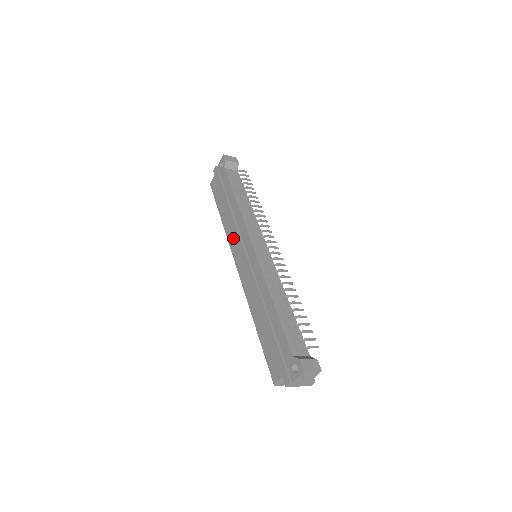
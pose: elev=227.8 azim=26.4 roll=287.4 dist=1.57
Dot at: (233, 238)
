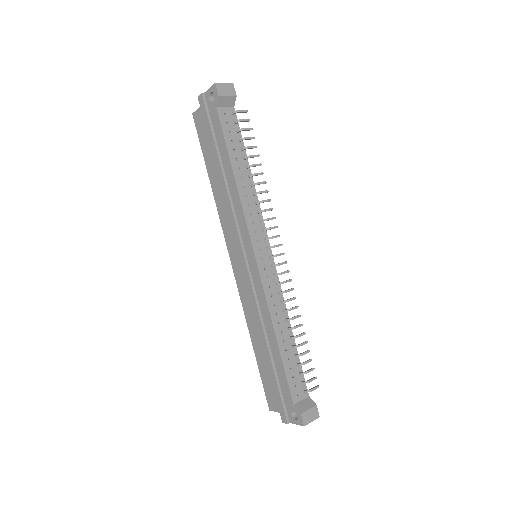
Dot at: (228, 225)
